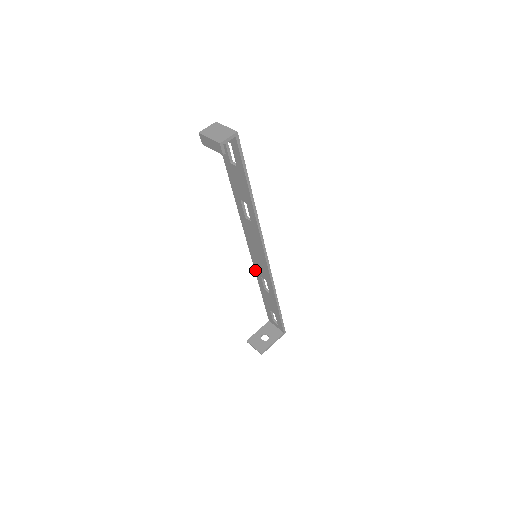
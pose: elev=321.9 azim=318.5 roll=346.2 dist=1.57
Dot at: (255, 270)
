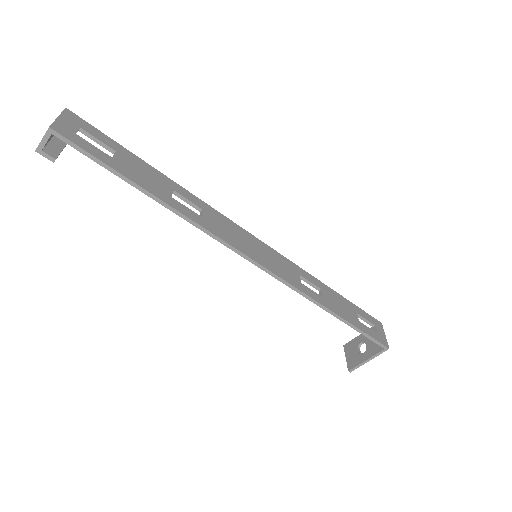
Dot at: occluded
